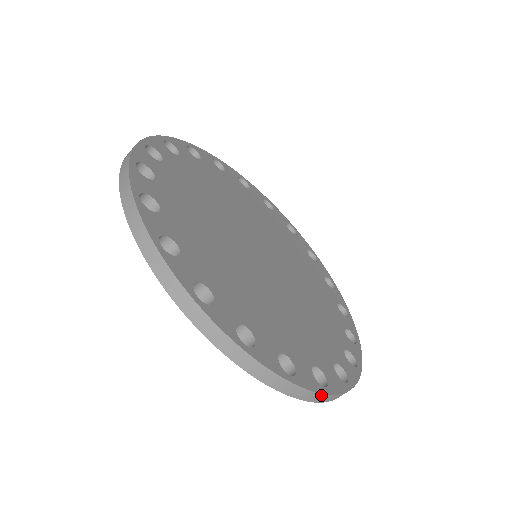
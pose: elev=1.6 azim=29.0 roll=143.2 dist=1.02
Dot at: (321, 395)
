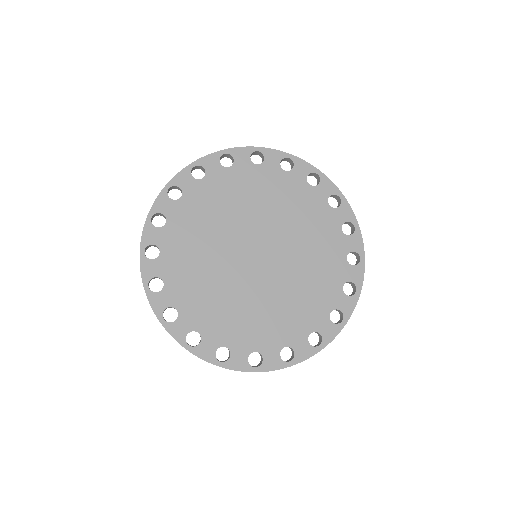
Dot at: (213, 364)
